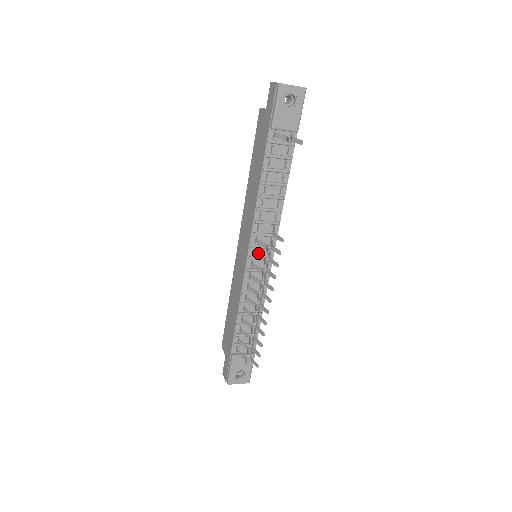
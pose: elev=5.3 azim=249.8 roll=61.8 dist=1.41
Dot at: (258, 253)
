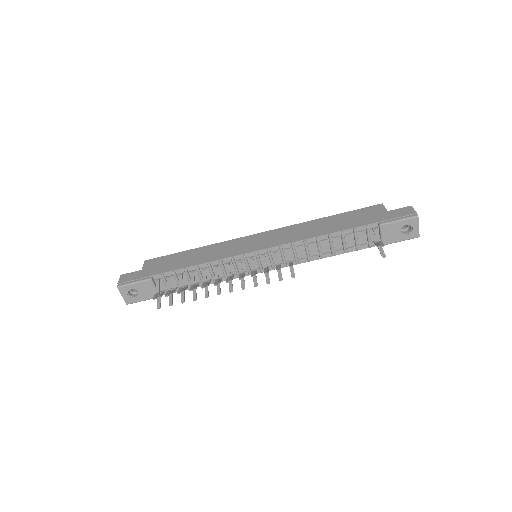
Dot at: occluded
